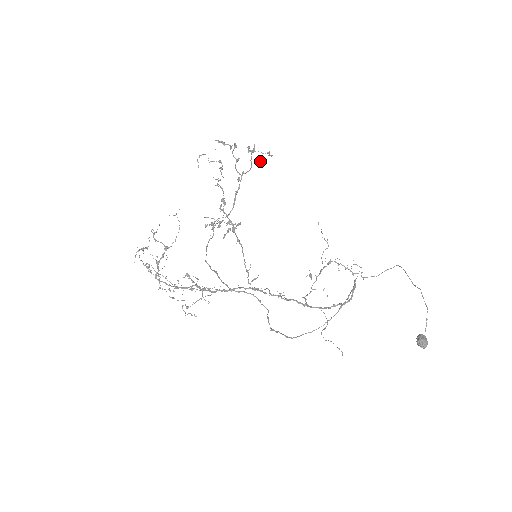
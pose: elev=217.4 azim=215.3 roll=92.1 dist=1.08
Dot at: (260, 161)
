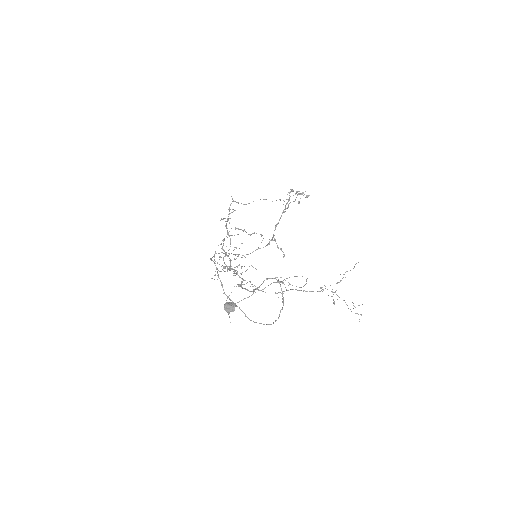
Dot at: occluded
